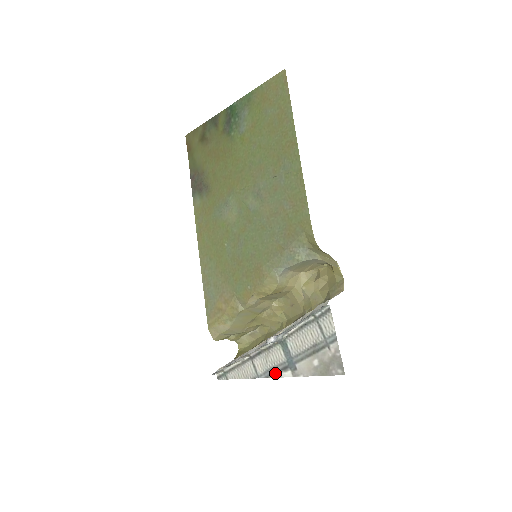
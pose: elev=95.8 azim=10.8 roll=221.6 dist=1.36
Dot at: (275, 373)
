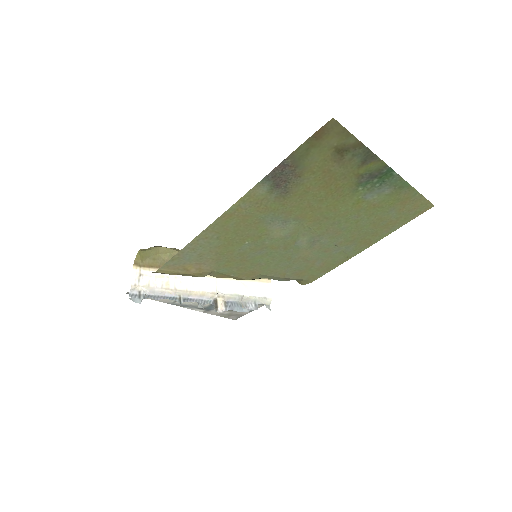
Dot at: (191, 308)
